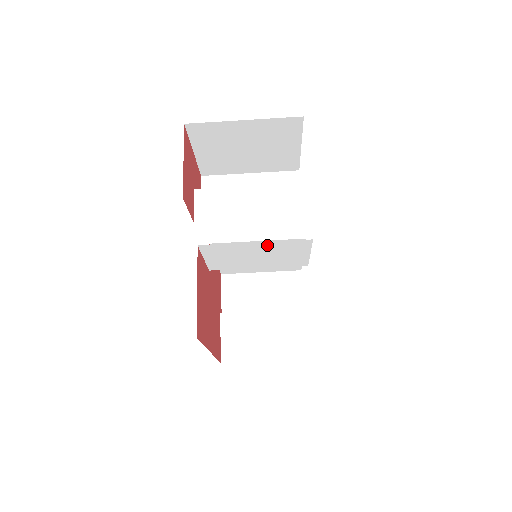
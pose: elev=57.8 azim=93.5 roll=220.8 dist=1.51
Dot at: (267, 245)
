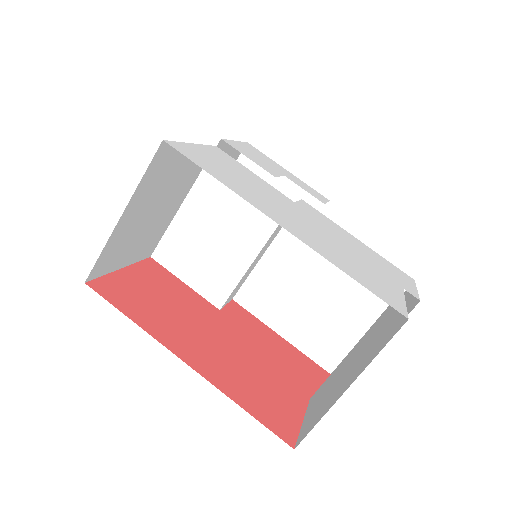
Dot at: (198, 199)
